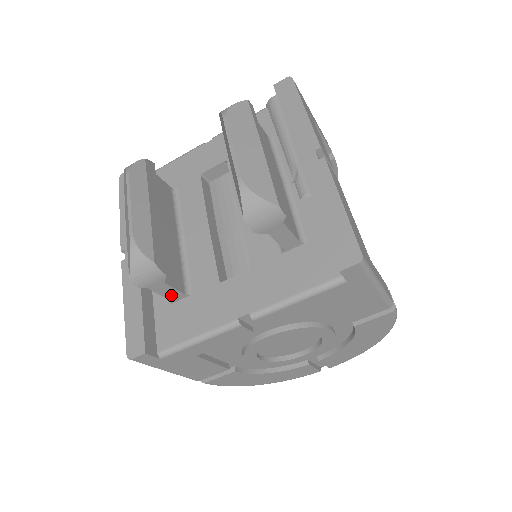
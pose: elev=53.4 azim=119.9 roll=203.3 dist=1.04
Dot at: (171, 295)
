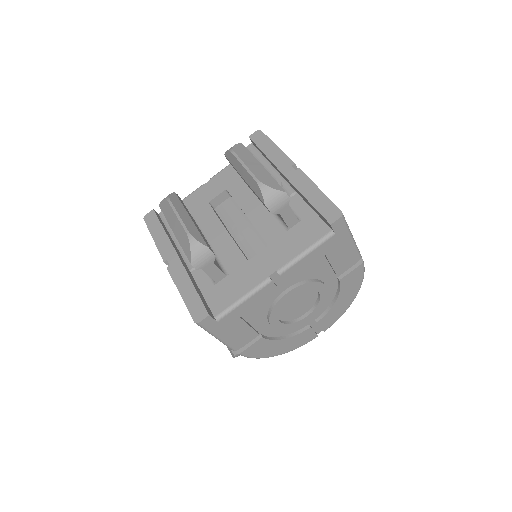
Dot at: (216, 276)
